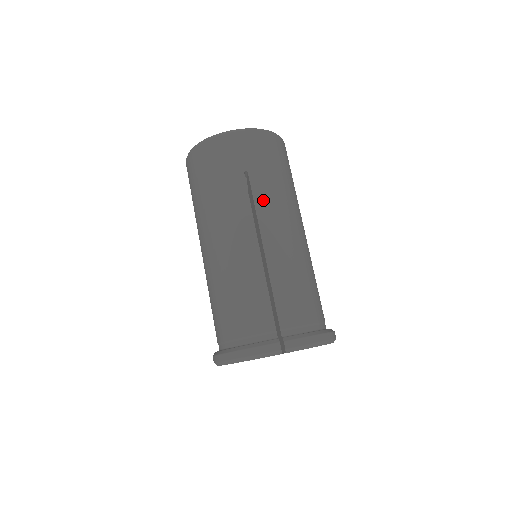
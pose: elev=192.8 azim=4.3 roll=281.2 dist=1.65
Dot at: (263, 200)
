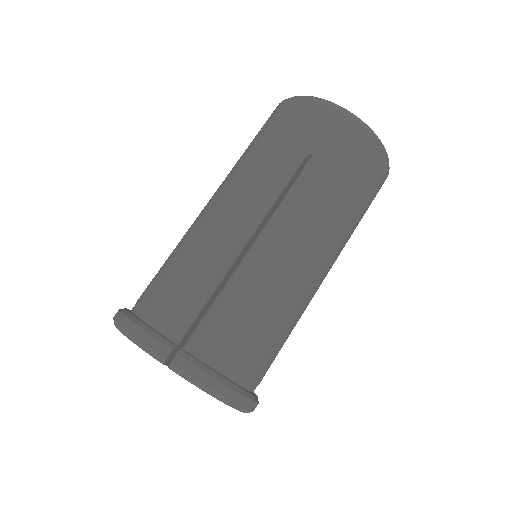
Dot at: (301, 196)
